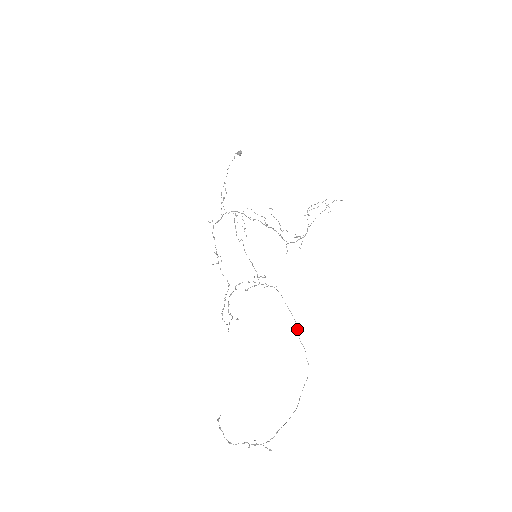
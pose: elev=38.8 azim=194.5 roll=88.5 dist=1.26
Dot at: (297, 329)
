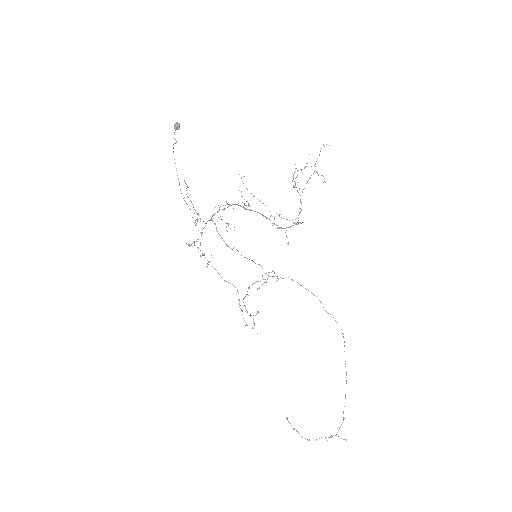
Dot at: occluded
